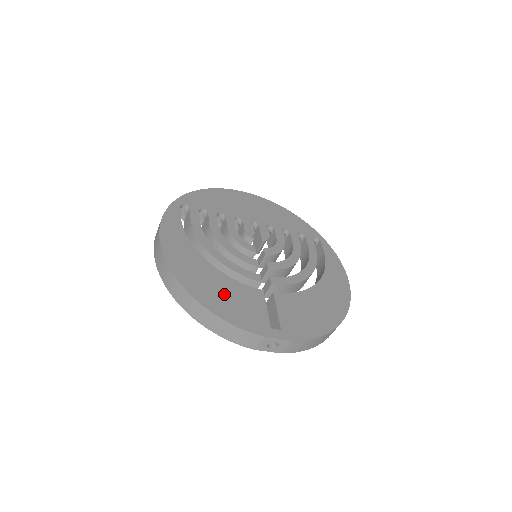
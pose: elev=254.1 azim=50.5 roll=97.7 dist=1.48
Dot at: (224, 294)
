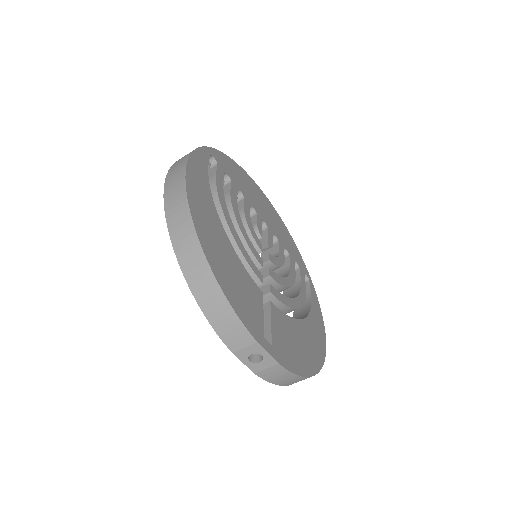
Dot at: (231, 270)
